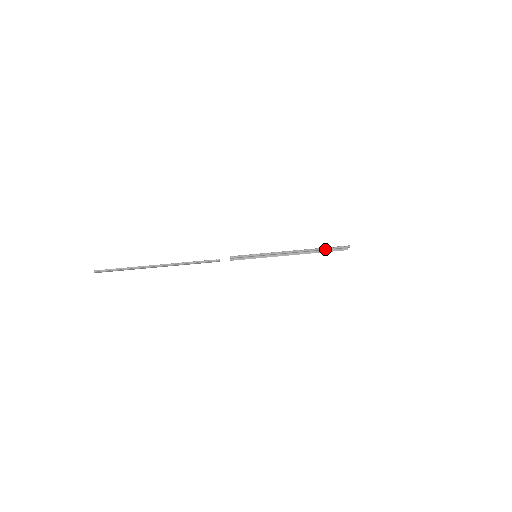
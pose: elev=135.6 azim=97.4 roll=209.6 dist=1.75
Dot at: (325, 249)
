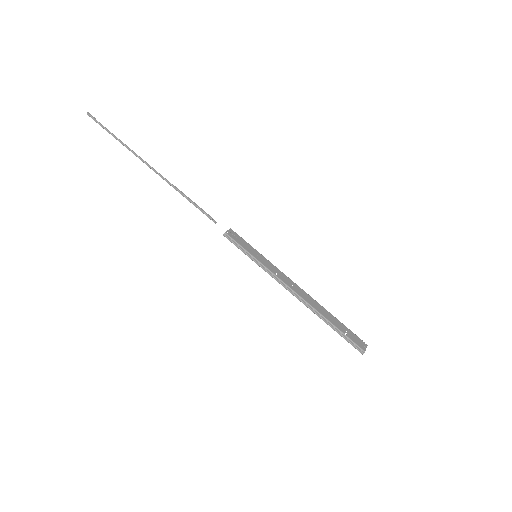
Dot at: (332, 328)
